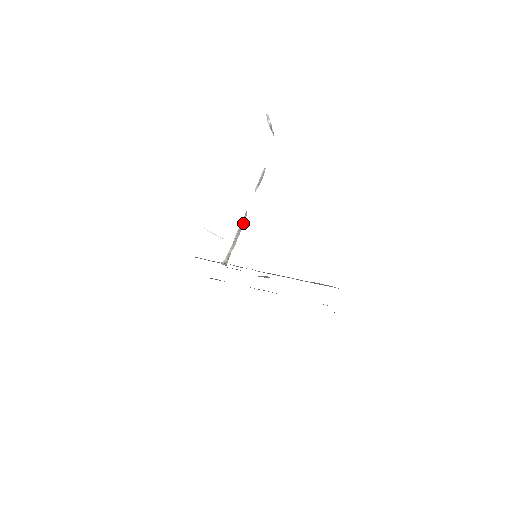
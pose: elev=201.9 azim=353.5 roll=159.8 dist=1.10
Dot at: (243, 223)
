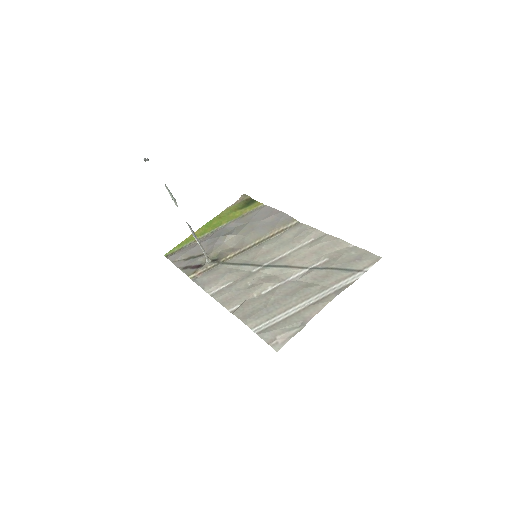
Dot at: (193, 231)
